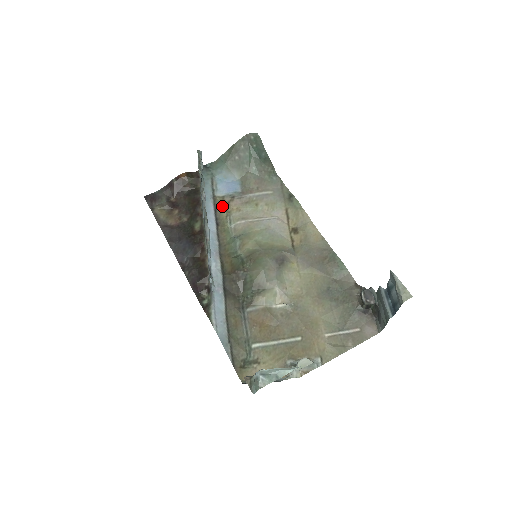
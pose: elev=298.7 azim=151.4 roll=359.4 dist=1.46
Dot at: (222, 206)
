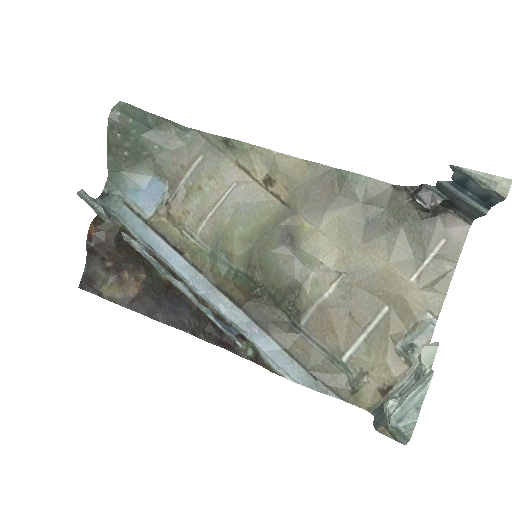
Dot at: (165, 225)
